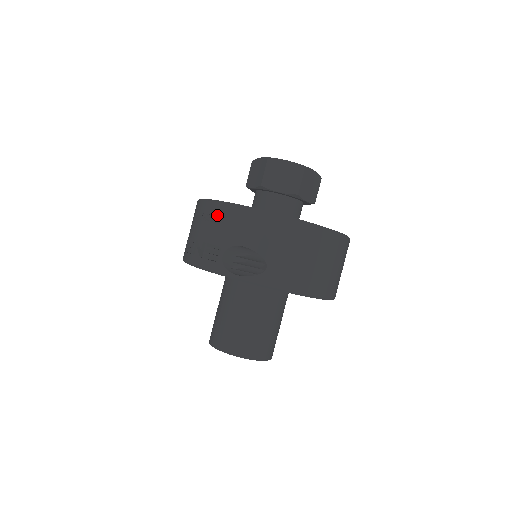
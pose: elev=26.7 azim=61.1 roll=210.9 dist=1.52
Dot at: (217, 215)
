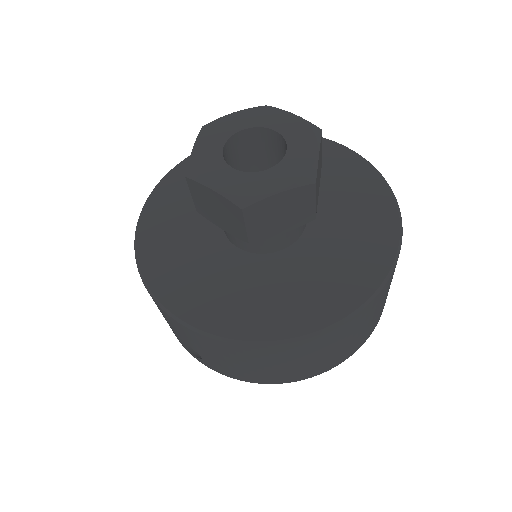
Dot at: occluded
